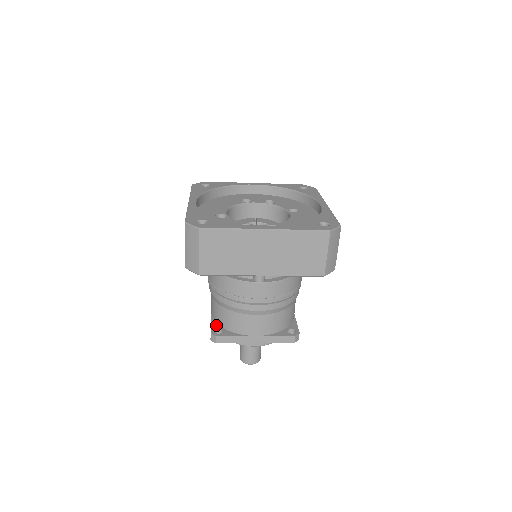
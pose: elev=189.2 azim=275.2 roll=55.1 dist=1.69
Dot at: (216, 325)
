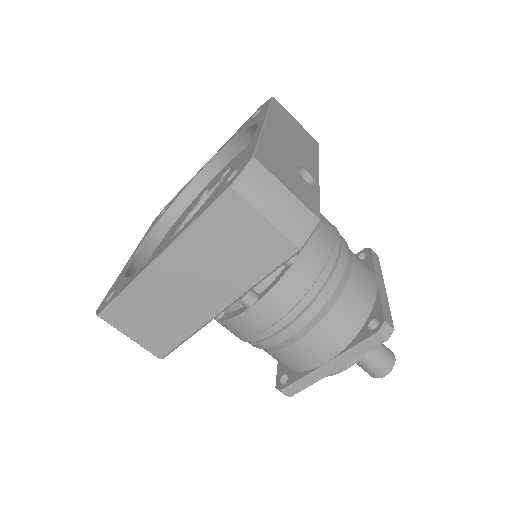
Dot at: (282, 369)
